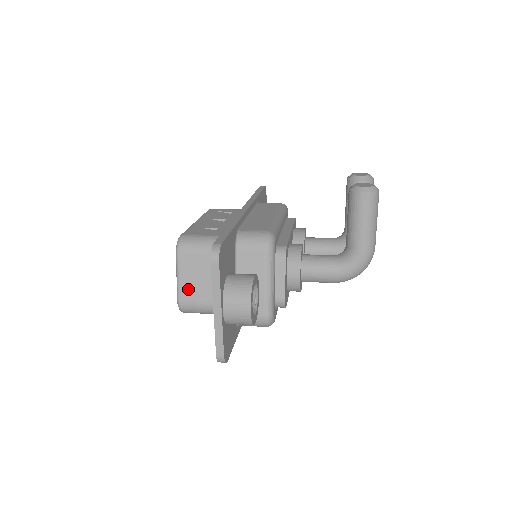
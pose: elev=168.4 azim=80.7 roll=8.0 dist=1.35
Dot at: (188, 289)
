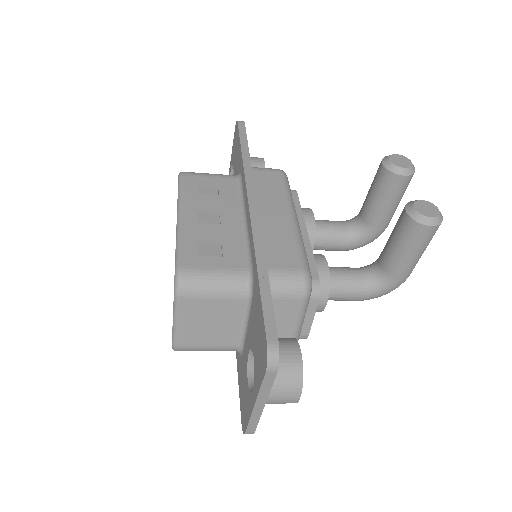
Dot at: (190, 335)
